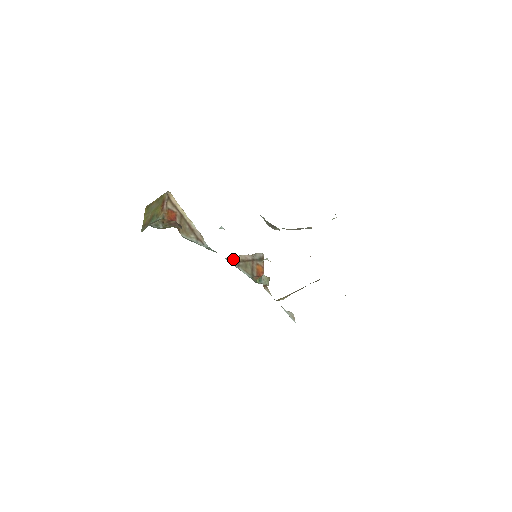
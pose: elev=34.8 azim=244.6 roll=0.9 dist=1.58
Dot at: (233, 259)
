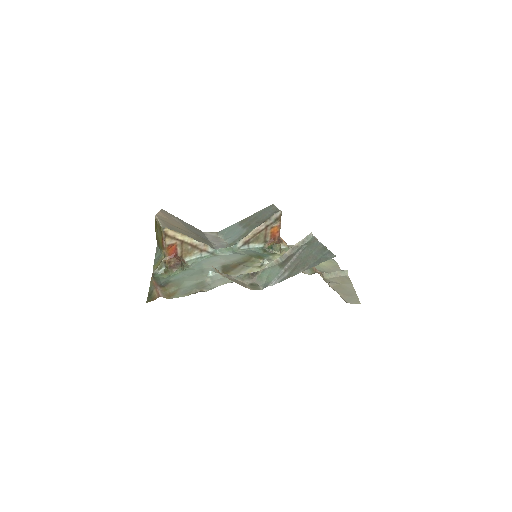
Dot at: (242, 241)
